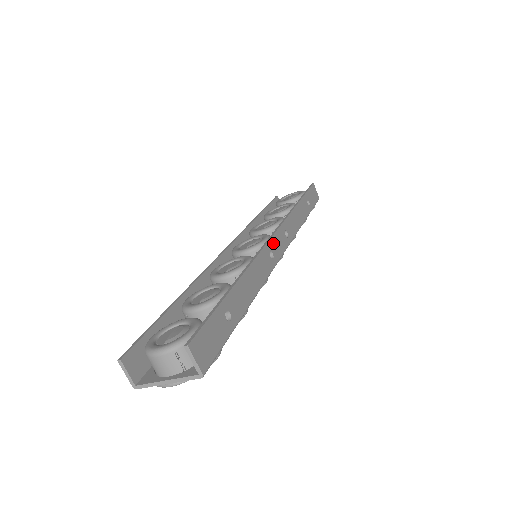
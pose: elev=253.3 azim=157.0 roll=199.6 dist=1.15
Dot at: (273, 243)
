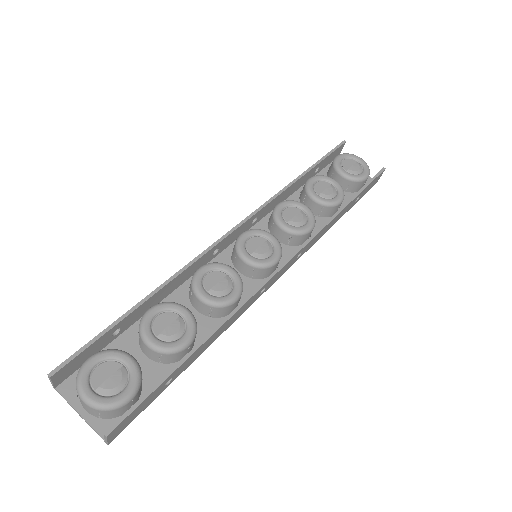
Dot at: (274, 277)
